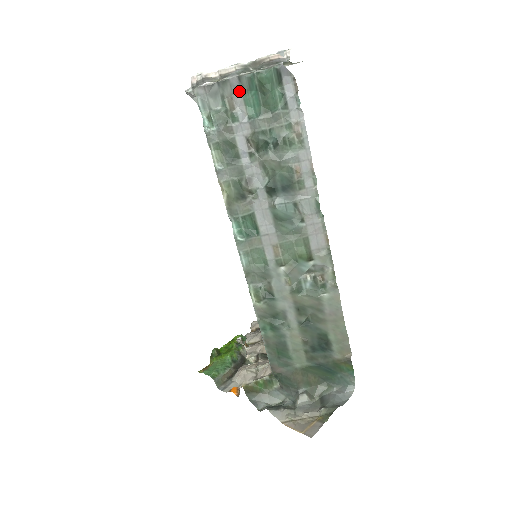
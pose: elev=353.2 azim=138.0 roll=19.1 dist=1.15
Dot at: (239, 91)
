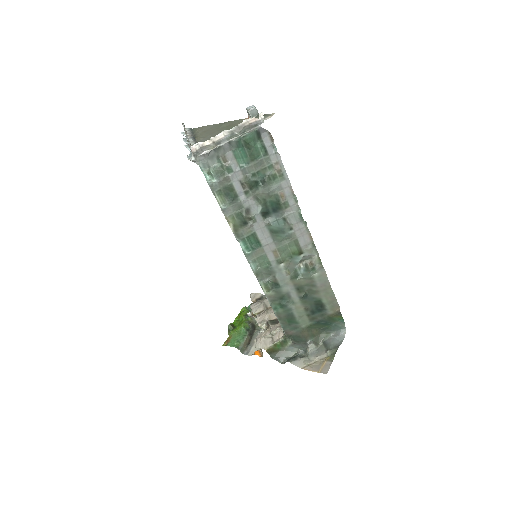
Dot at: (230, 150)
